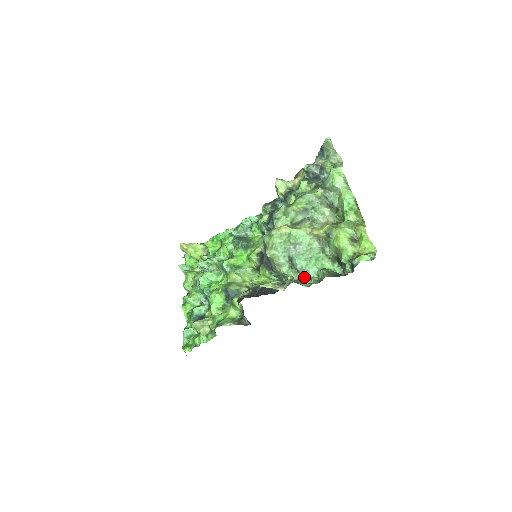
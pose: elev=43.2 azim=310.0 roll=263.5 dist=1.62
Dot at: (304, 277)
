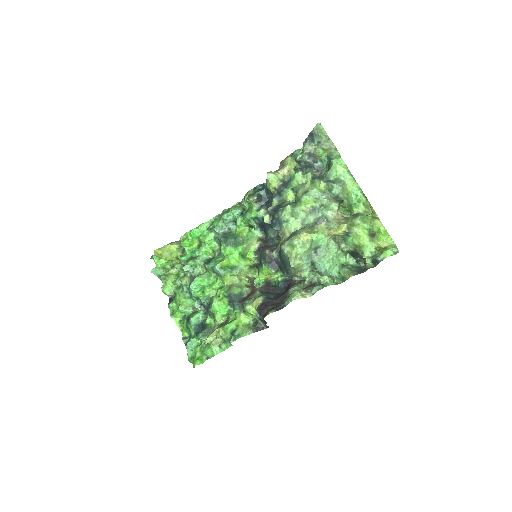
Dot at: occluded
